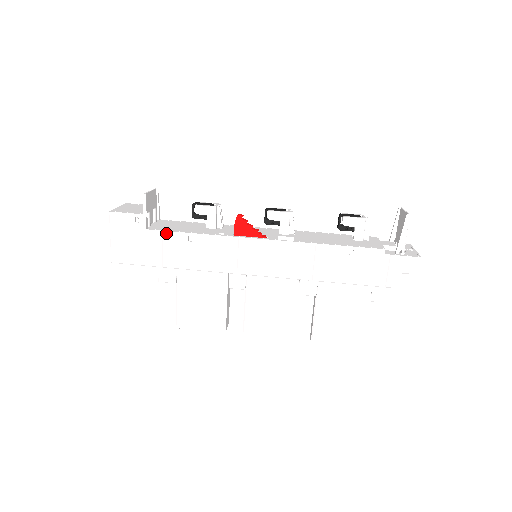
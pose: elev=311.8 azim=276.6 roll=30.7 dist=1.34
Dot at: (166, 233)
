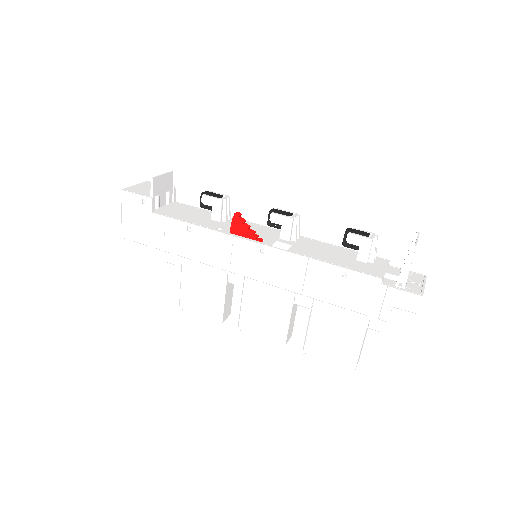
Dot at: (168, 219)
